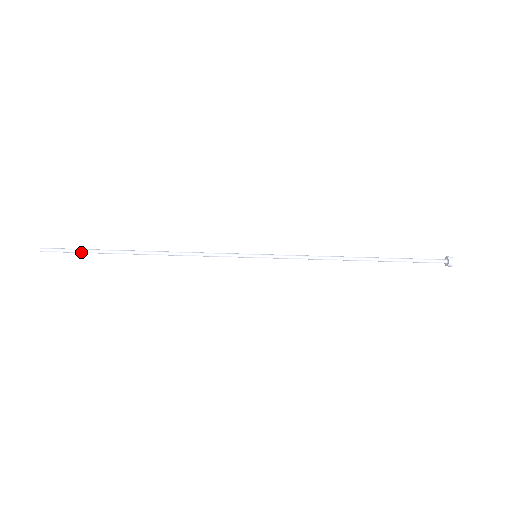
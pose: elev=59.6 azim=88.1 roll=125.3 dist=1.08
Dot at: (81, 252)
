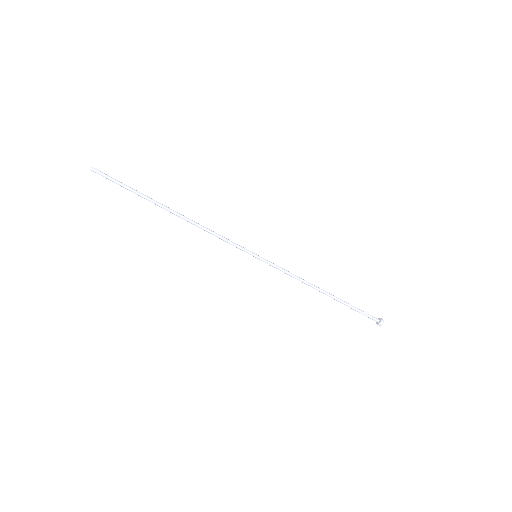
Dot at: (125, 188)
